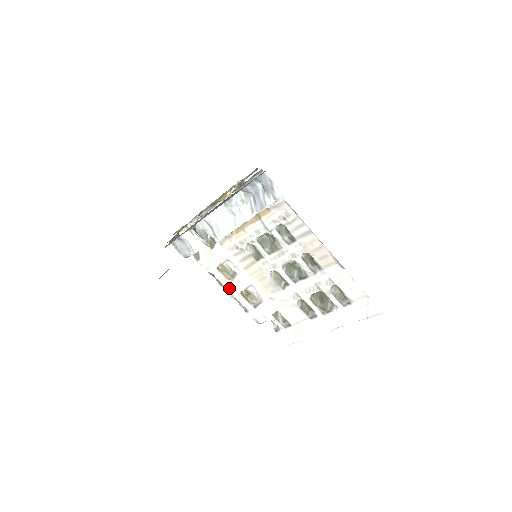
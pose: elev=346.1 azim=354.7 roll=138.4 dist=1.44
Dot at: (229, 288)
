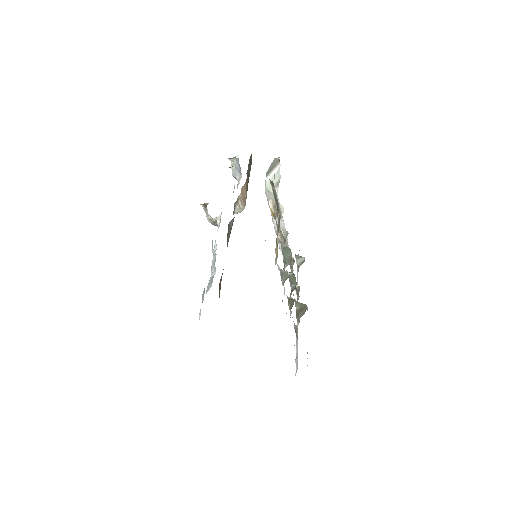
Dot at: occluded
